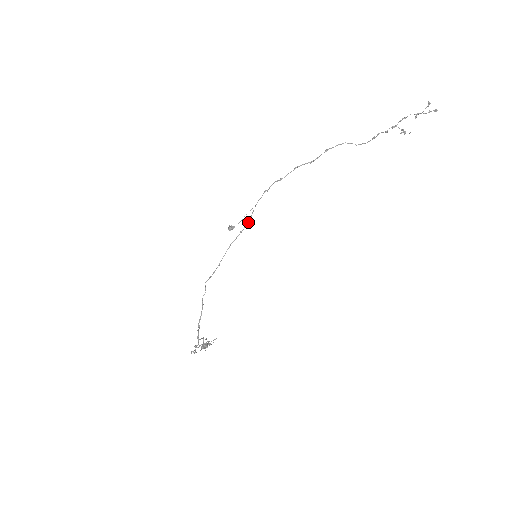
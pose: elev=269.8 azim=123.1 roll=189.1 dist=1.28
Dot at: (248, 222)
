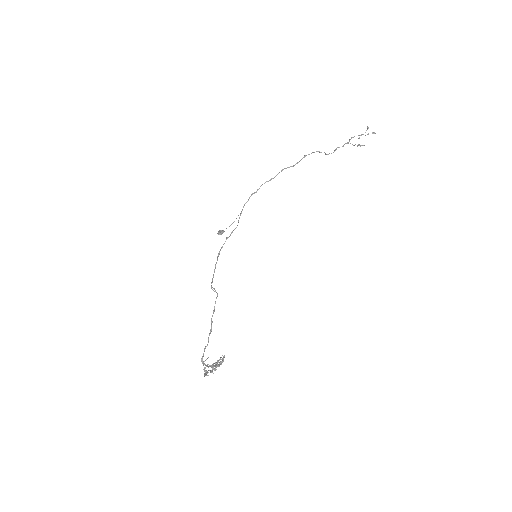
Dot at: (236, 227)
